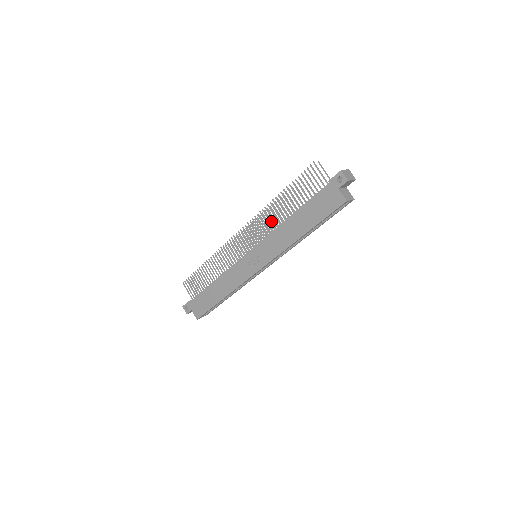
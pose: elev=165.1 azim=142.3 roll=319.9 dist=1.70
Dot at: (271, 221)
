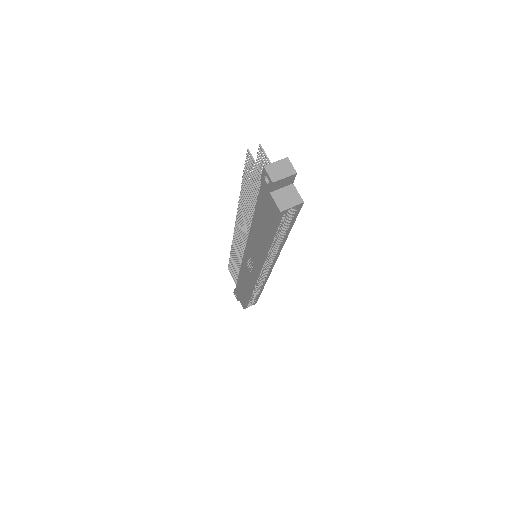
Dot at: occluded
